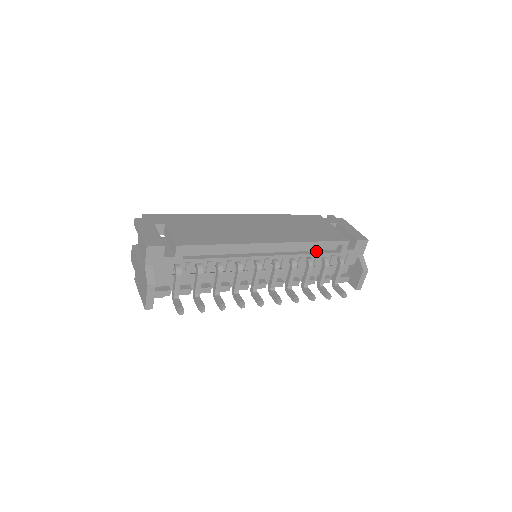
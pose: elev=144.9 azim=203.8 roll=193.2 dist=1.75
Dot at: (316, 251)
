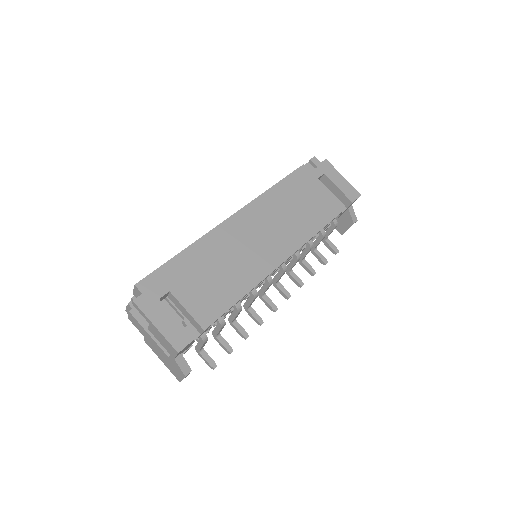
Dot at: occluded
